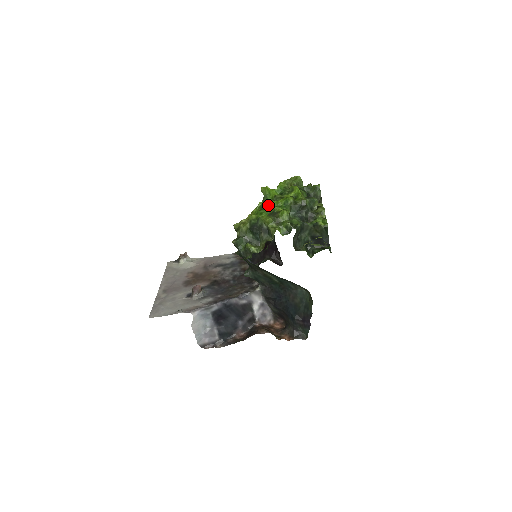
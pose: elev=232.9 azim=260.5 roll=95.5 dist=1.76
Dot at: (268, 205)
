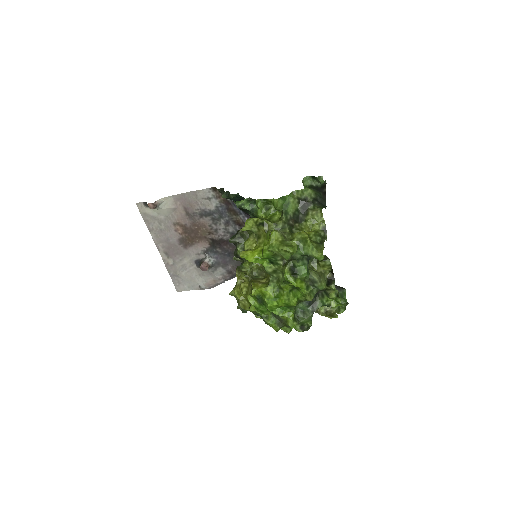
Dot at: occluded
